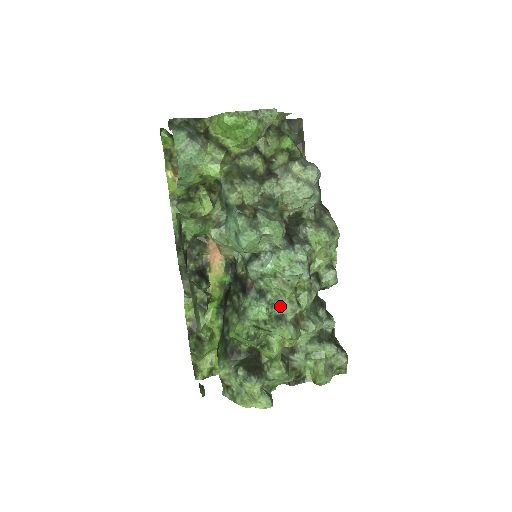
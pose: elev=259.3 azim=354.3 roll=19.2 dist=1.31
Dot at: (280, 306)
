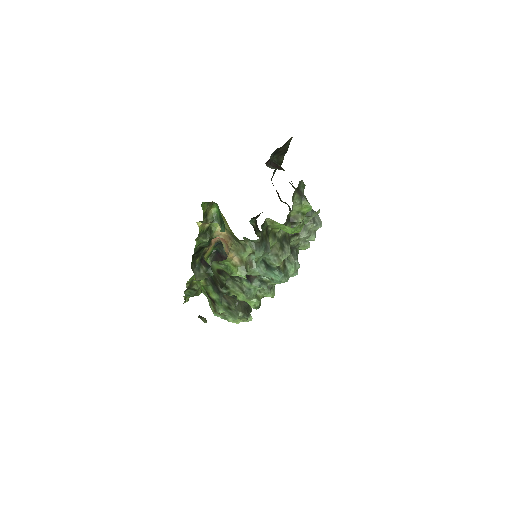
Dot at: (272, 284)
